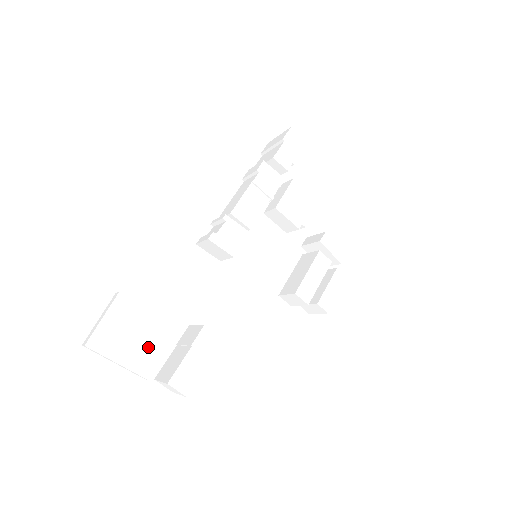
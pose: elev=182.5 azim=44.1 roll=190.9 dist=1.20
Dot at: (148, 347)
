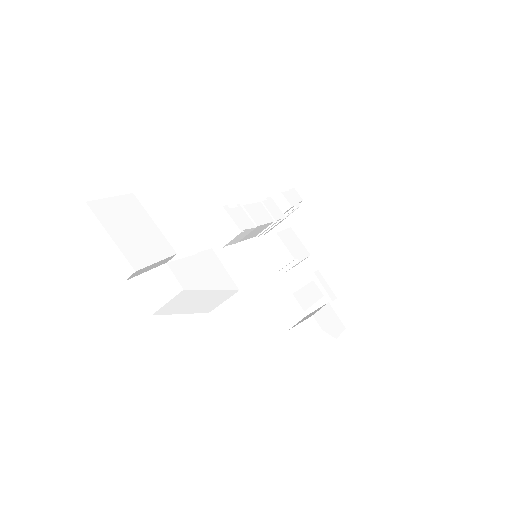
Dot at: (145, 247)
